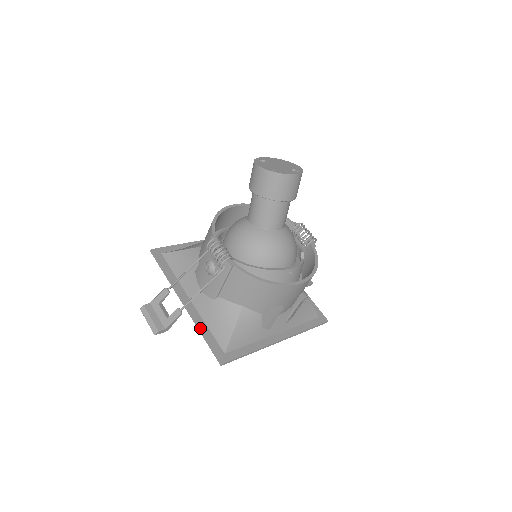
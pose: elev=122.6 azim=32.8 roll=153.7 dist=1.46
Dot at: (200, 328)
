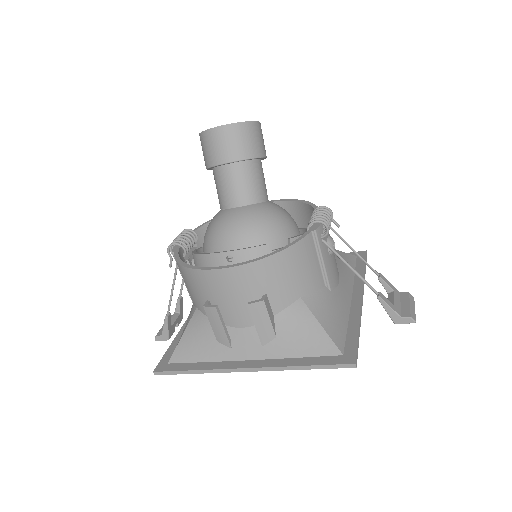
Dot at: (176, 336)
